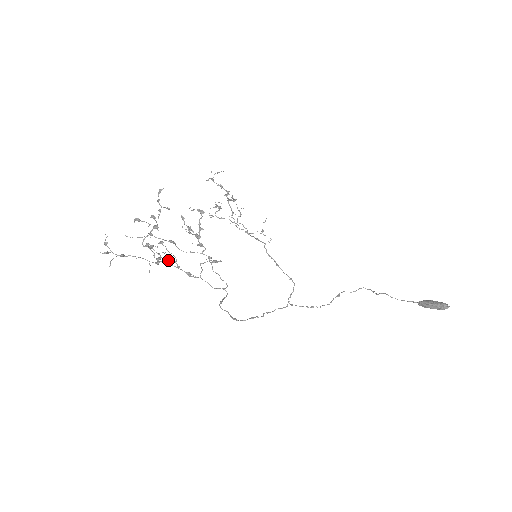
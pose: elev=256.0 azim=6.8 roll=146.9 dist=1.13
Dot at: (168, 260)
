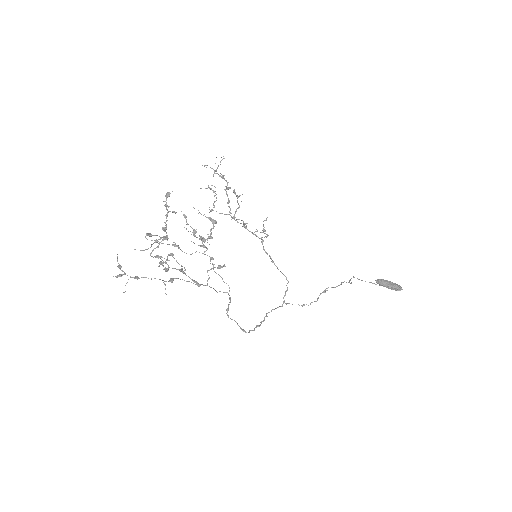
Dot at: occluded
